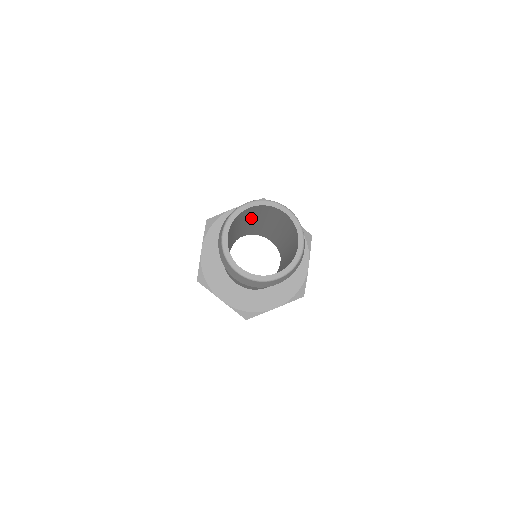
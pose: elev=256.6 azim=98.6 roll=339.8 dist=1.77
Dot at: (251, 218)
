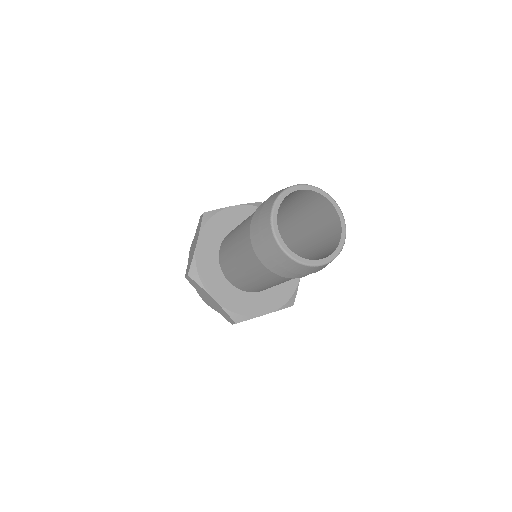
Dot at: occluded
